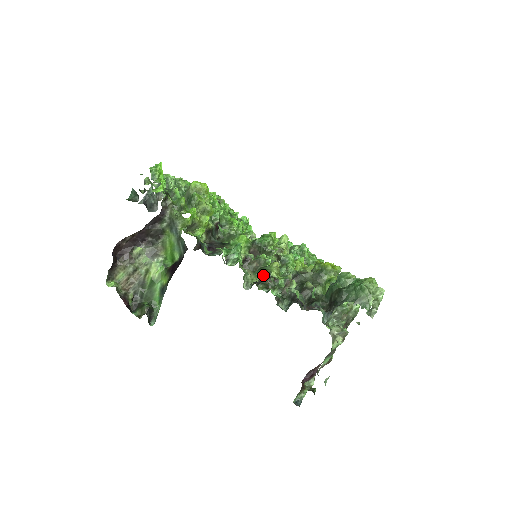
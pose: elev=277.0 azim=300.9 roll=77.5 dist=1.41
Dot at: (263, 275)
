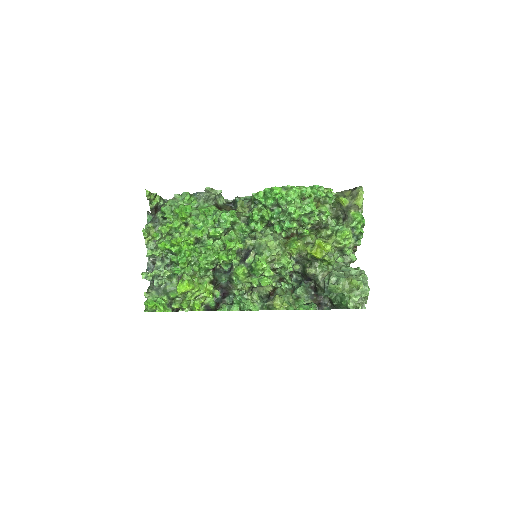
Dot at: occluded
